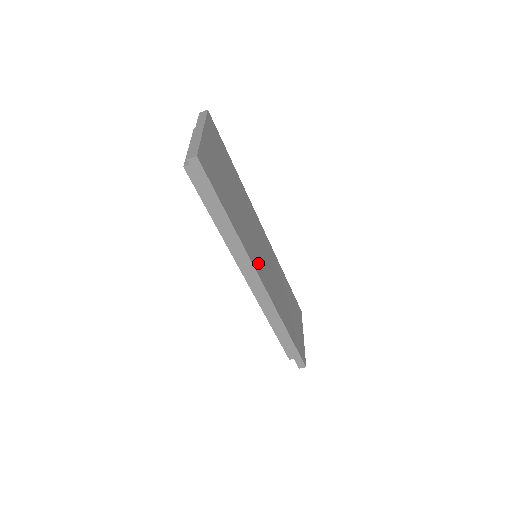
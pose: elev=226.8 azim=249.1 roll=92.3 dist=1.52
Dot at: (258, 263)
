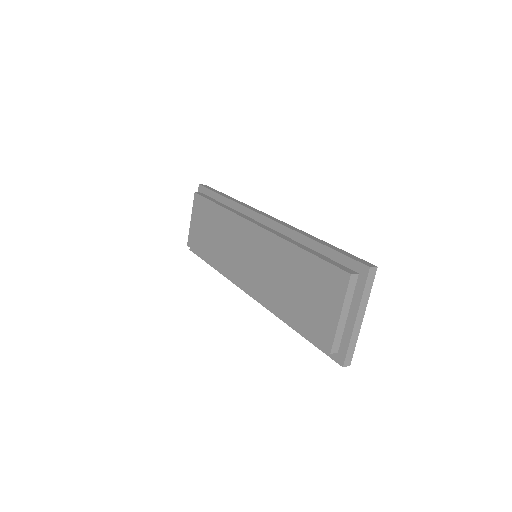
Dot at: occluded
